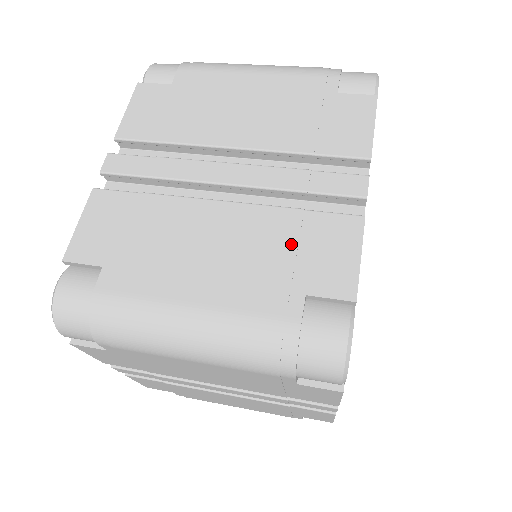
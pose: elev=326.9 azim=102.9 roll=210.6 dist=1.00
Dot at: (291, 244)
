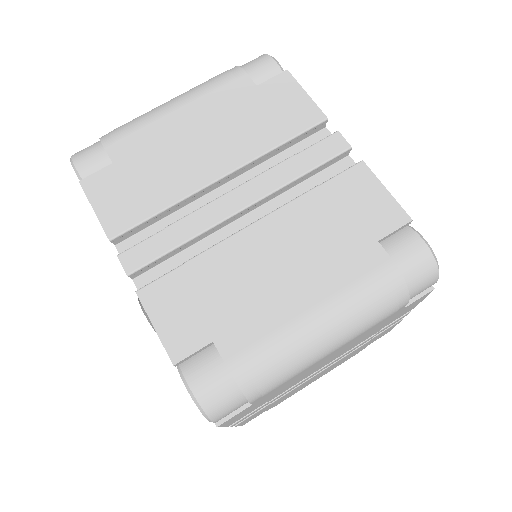
Dot at: occluded
